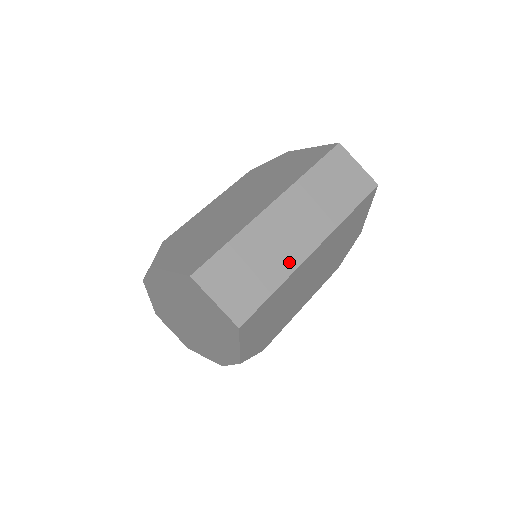
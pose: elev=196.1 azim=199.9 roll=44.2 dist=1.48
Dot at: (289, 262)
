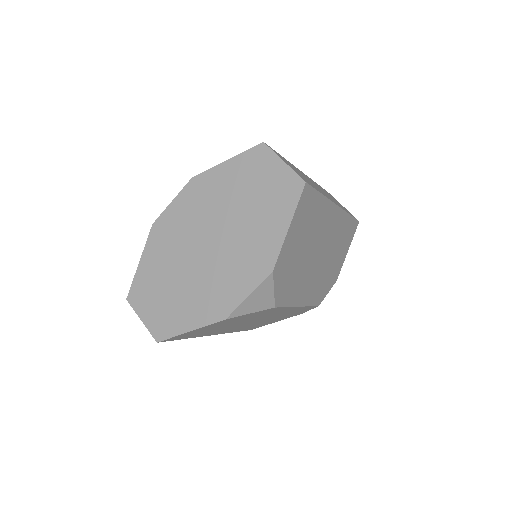
Dot at: (324, 194)
